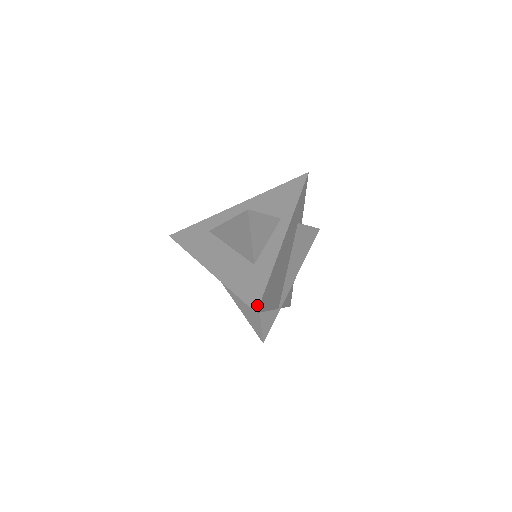
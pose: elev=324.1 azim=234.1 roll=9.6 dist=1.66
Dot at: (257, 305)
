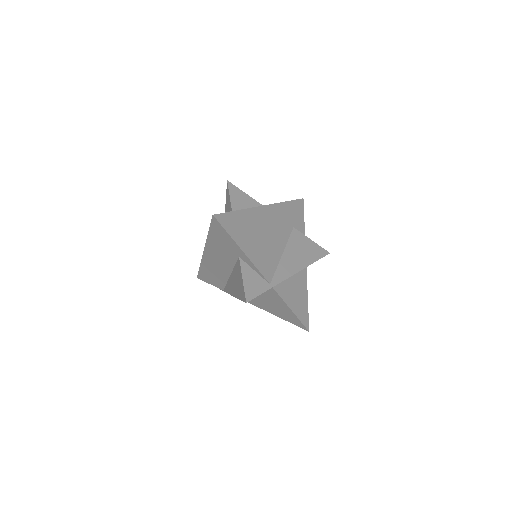
Dot at: (217, 215)
